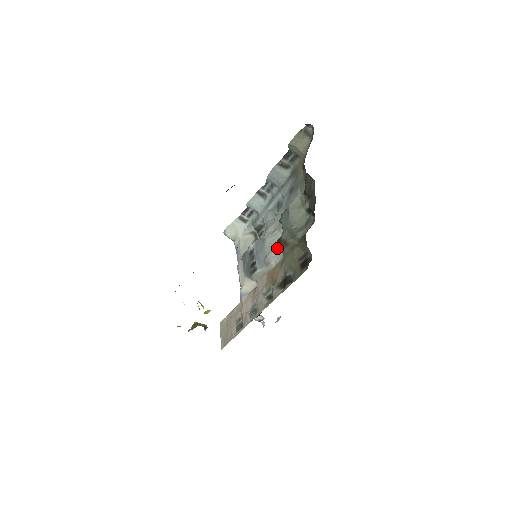
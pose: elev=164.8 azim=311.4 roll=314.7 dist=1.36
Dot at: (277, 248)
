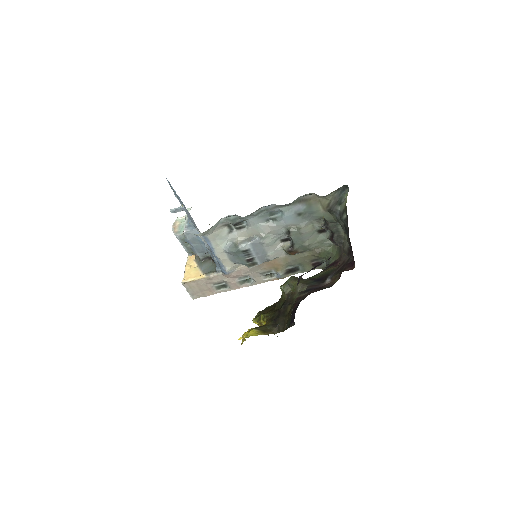
Dot at: (278, 249)
